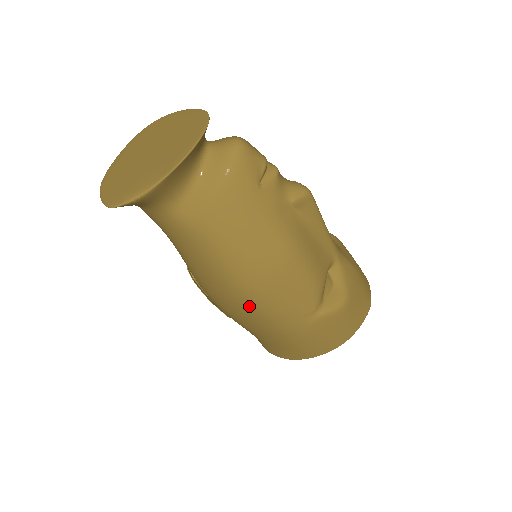
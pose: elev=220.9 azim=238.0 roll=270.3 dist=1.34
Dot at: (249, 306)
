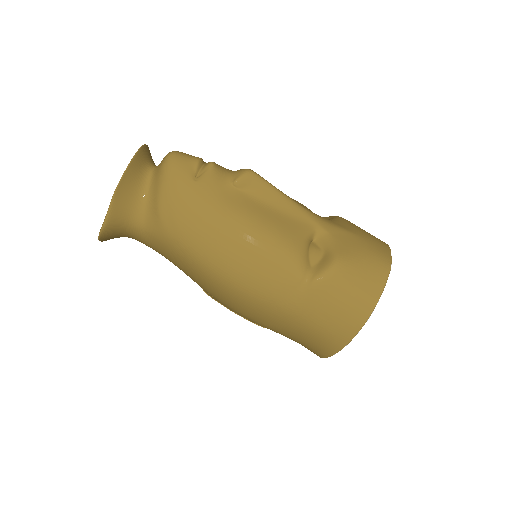
Dot at: (238, 293)
